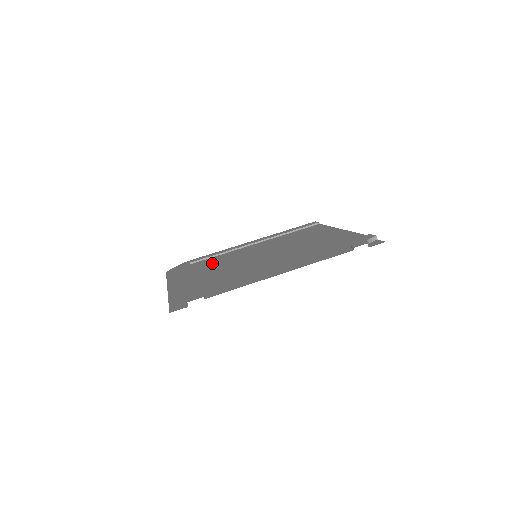
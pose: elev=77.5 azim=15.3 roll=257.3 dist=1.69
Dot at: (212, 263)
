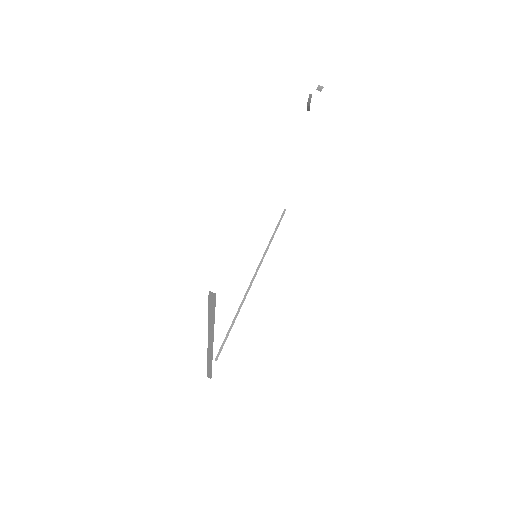
Dot at: occluded
